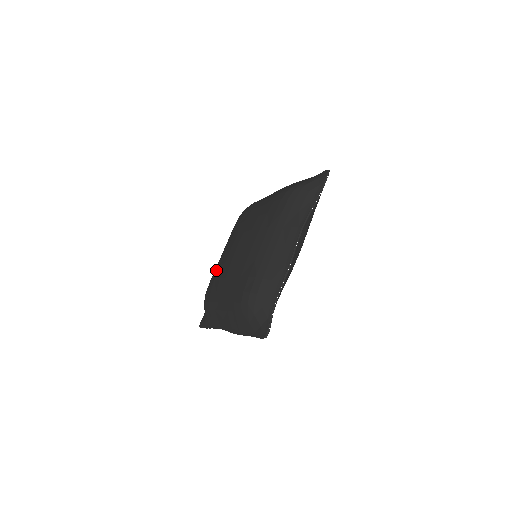
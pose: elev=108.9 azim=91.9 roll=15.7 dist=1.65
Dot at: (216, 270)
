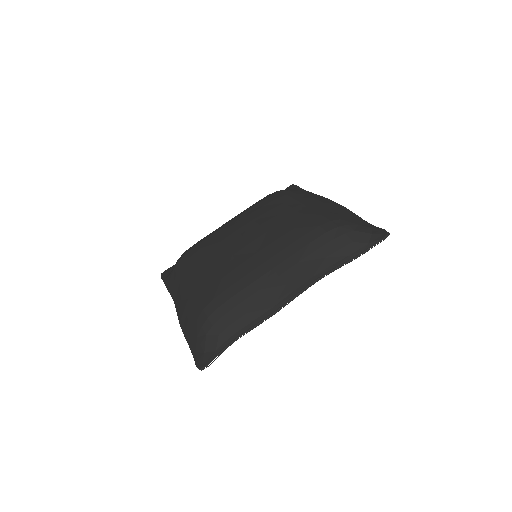
Dot at: (209, 237)
